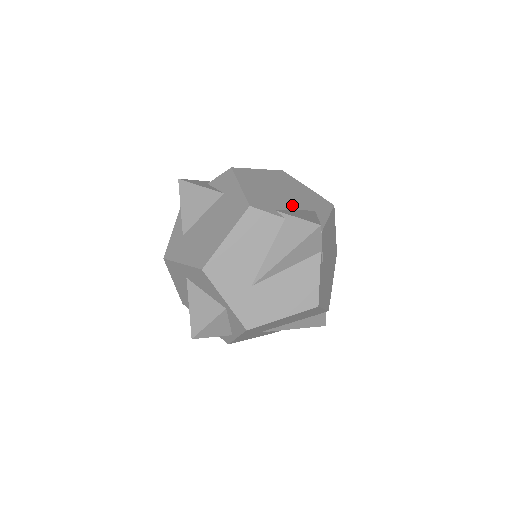
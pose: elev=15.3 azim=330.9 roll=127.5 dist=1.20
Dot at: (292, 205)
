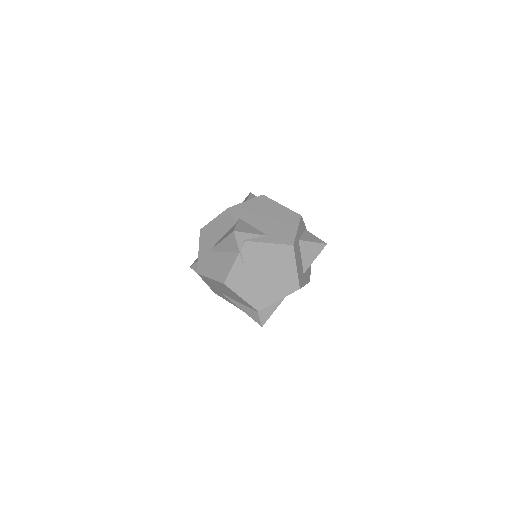
Dot at: (258, 224)
